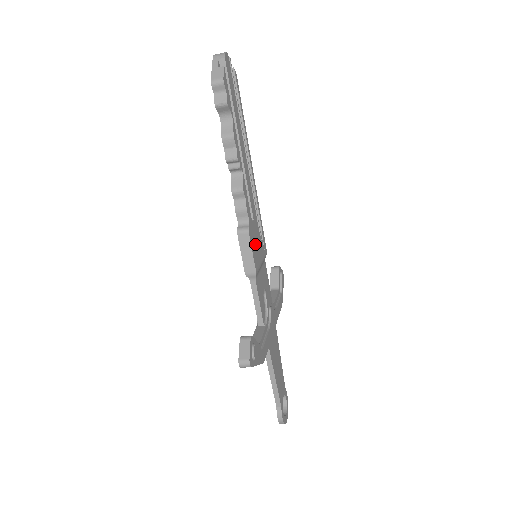
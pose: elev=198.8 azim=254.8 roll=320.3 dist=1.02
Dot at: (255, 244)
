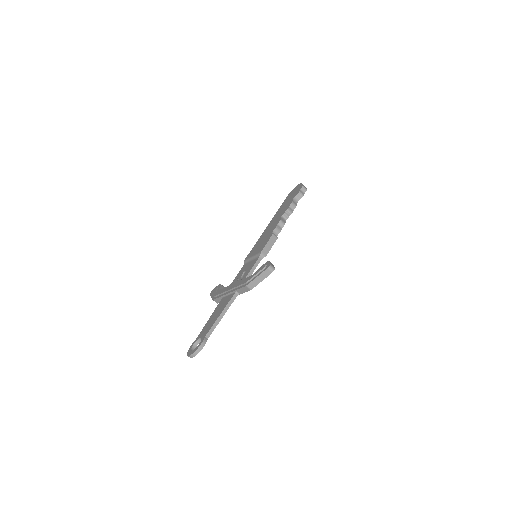
Dot at: occluded
